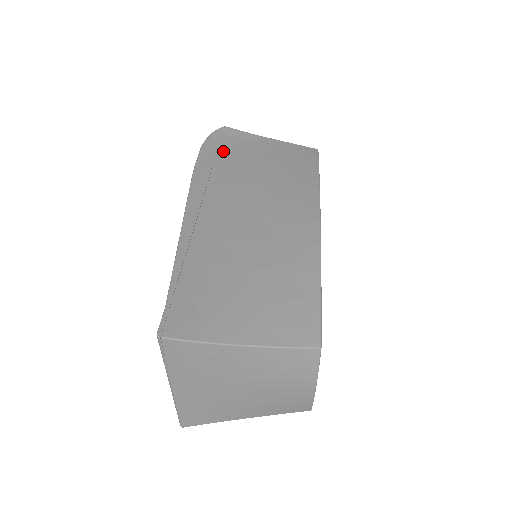
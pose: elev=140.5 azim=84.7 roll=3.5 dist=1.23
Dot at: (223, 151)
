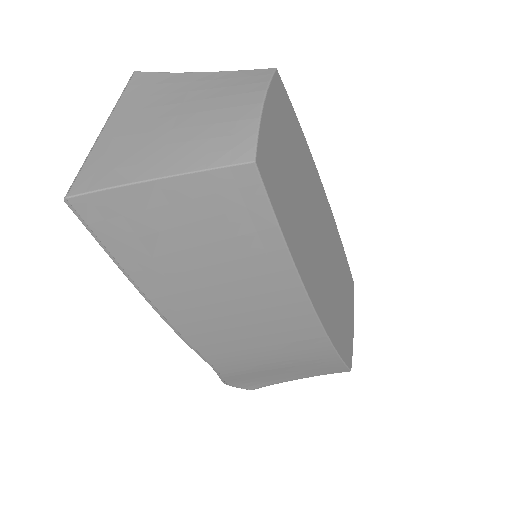
Dot at: occluded
